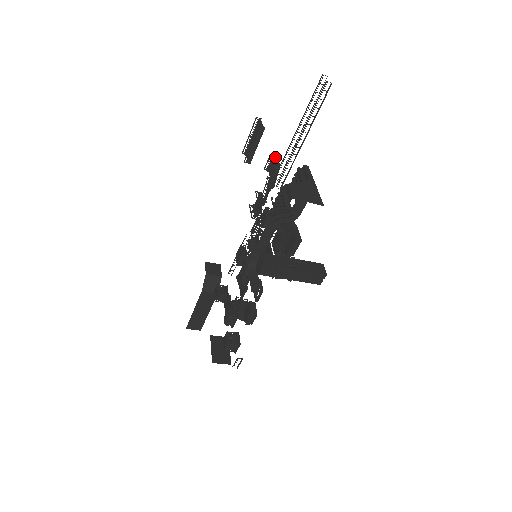
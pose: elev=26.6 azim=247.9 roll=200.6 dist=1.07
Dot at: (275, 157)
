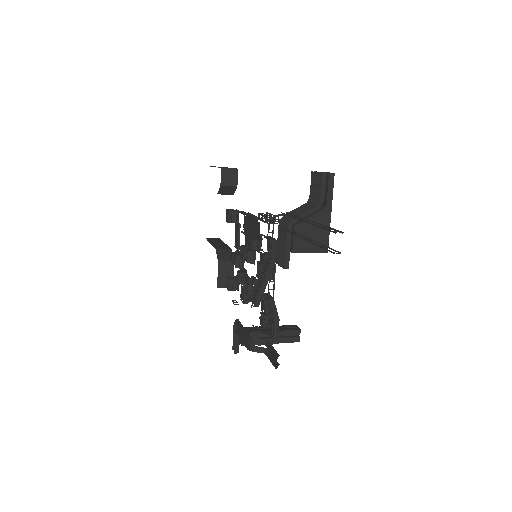
Dot at: (274, 245)
